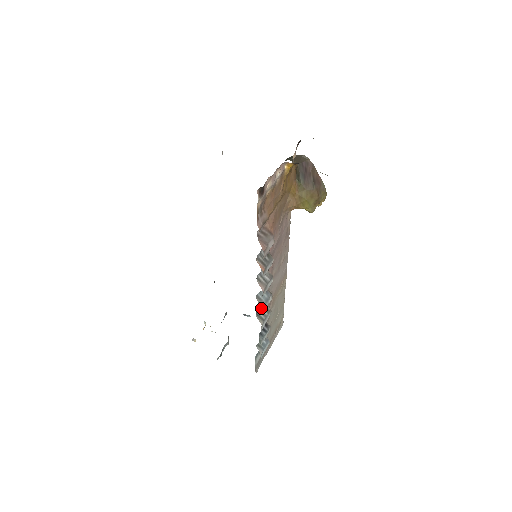
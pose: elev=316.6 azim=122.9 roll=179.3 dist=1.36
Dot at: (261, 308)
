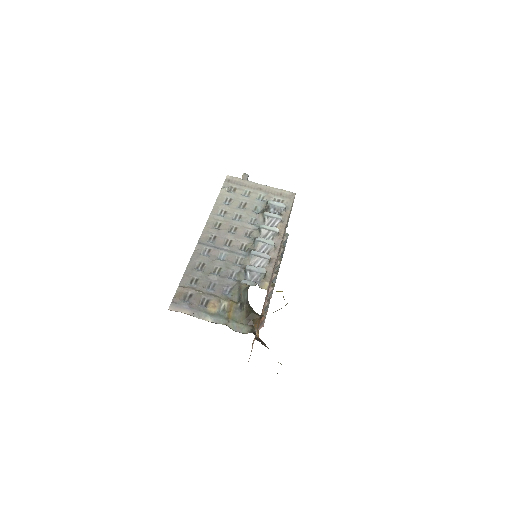
Dot at: occluded
